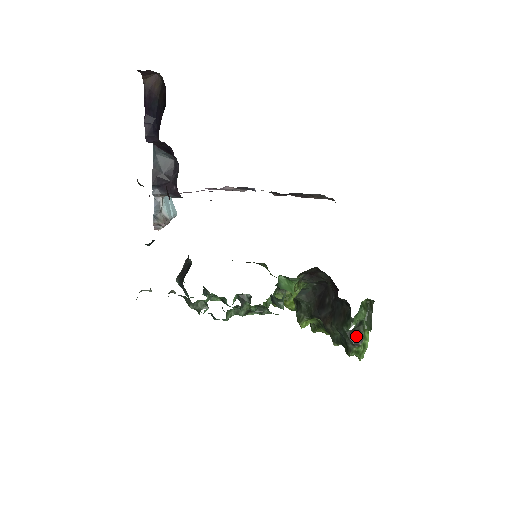
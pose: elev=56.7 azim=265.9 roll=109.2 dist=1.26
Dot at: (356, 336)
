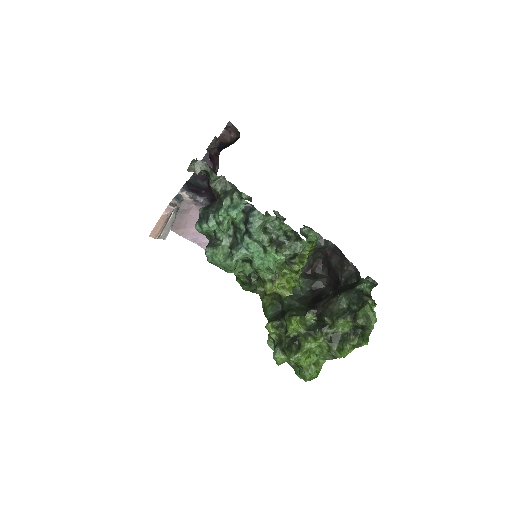
Dot at: occluded
